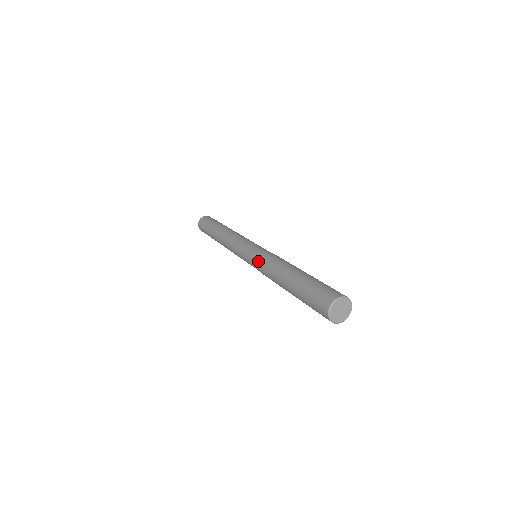
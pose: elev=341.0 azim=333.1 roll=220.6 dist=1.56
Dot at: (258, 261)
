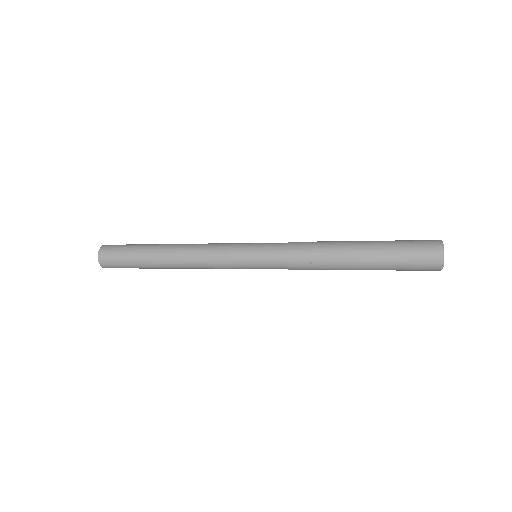
Dot at: (283, 245)
